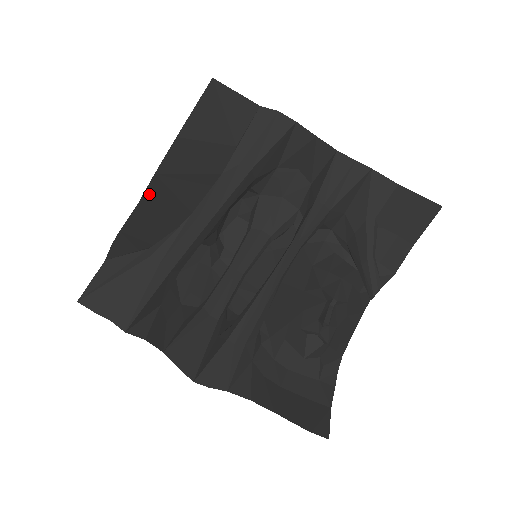
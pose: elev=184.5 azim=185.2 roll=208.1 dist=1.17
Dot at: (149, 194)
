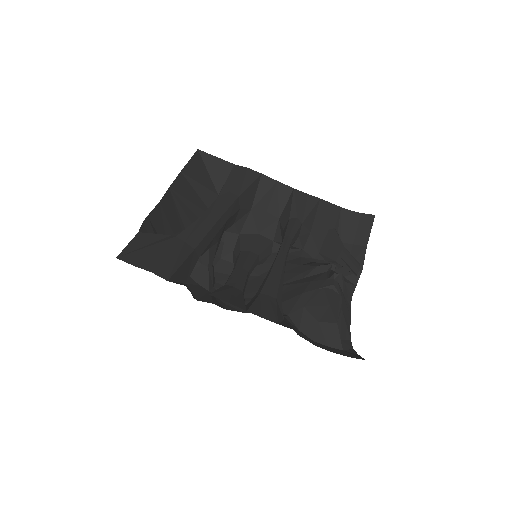
Dot at: (166, 200)
